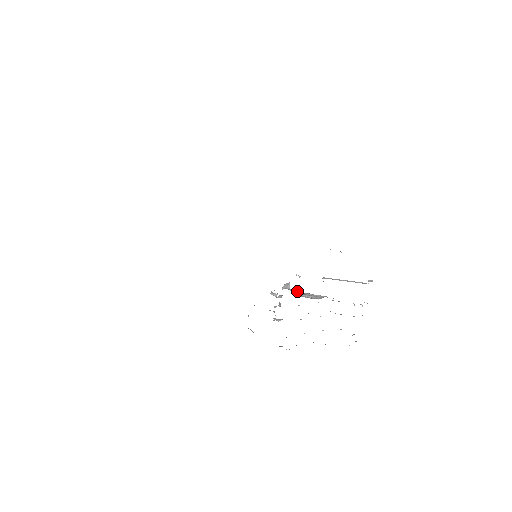
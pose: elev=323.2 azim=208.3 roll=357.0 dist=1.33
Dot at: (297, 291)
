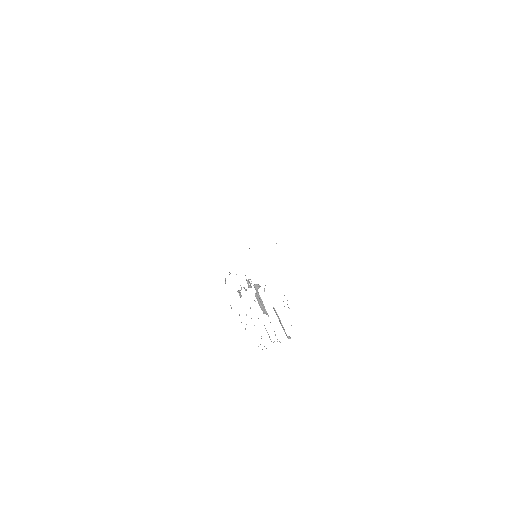
Dot at: occluded
